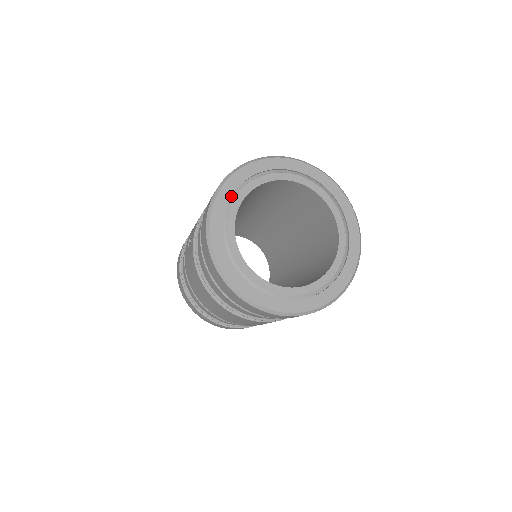
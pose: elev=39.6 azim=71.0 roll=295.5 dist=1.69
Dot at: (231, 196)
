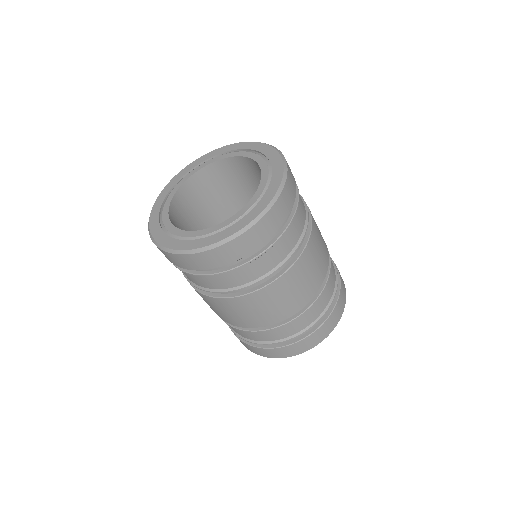
Dot at: (168, 195)
